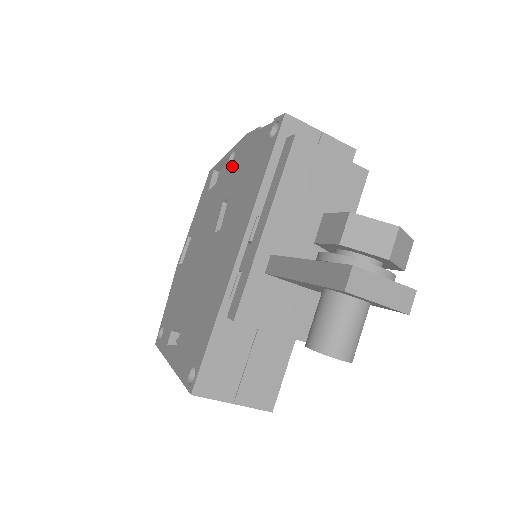
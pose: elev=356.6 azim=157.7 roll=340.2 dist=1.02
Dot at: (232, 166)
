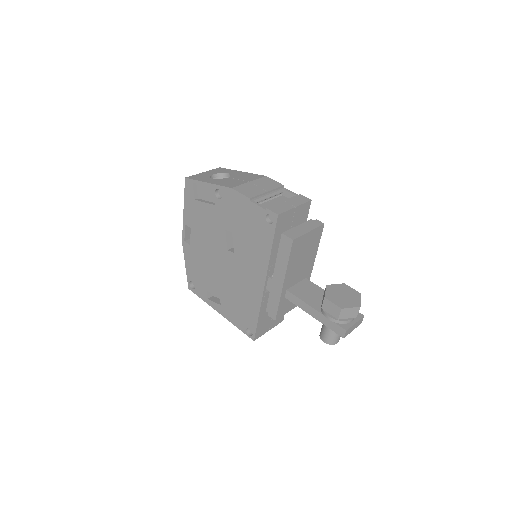
Dot at: (224, 205)
